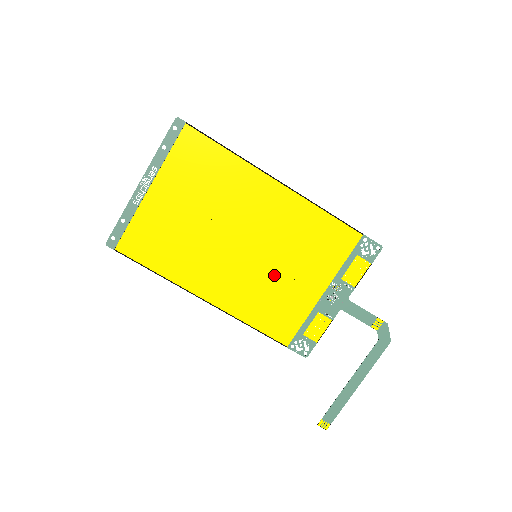
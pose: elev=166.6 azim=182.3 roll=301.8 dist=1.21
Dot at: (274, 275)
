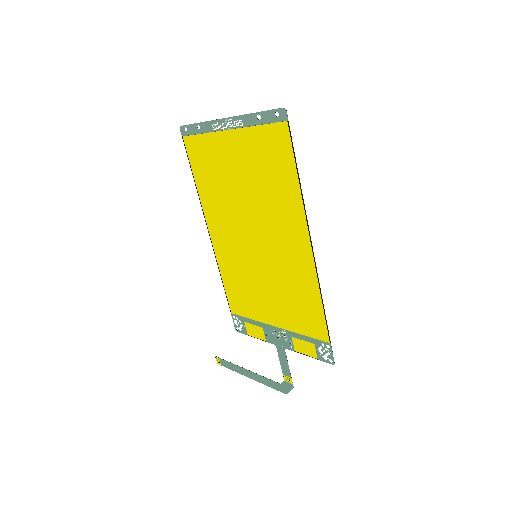
Dot at: (257, 279)
